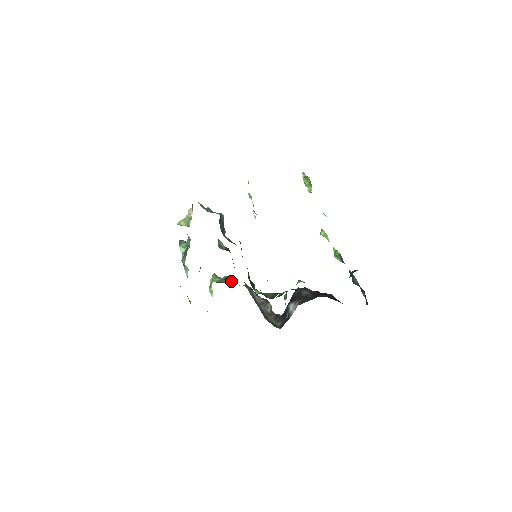
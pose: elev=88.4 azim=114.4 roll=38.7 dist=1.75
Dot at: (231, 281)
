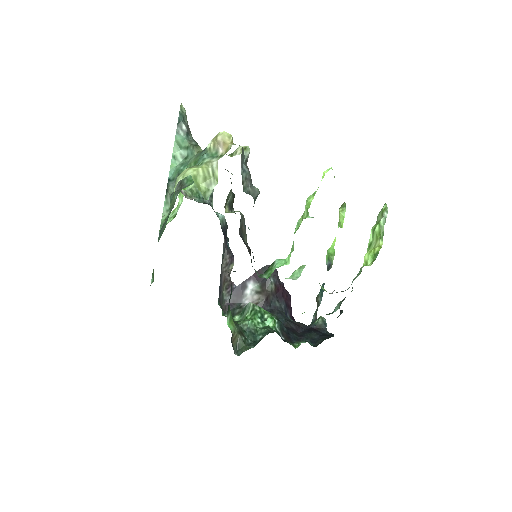
Dot at: (211, 196)
